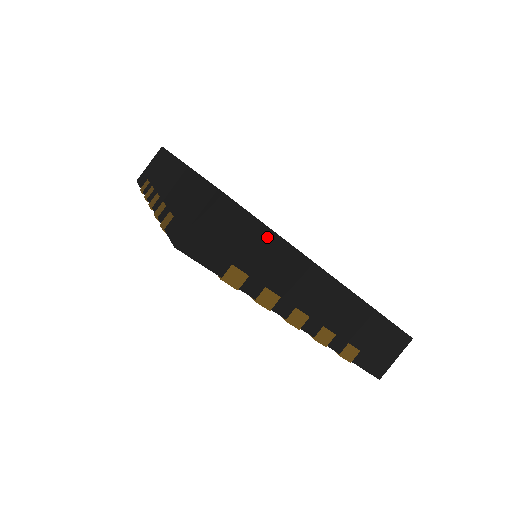
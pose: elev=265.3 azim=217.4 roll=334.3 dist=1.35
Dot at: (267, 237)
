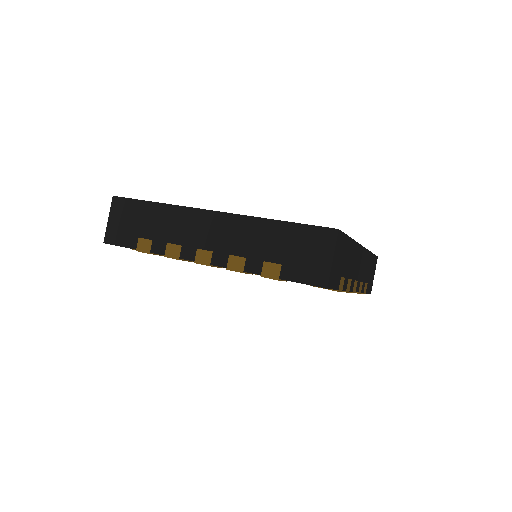
Dot at: (152, 208)
